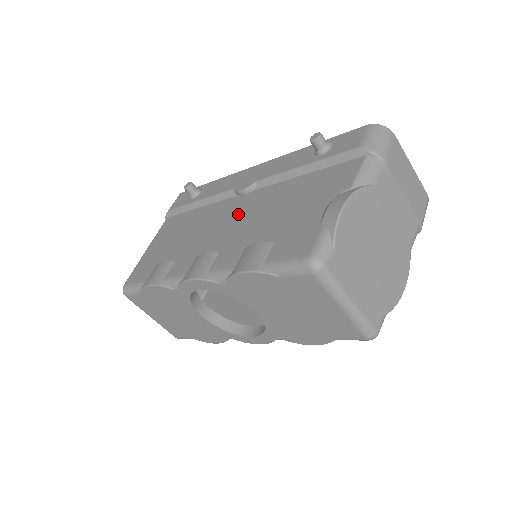
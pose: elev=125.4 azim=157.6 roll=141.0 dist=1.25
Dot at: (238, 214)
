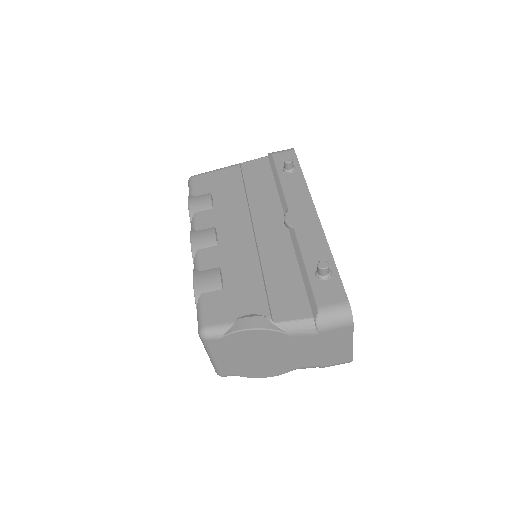
Dot at: (260, 233)
